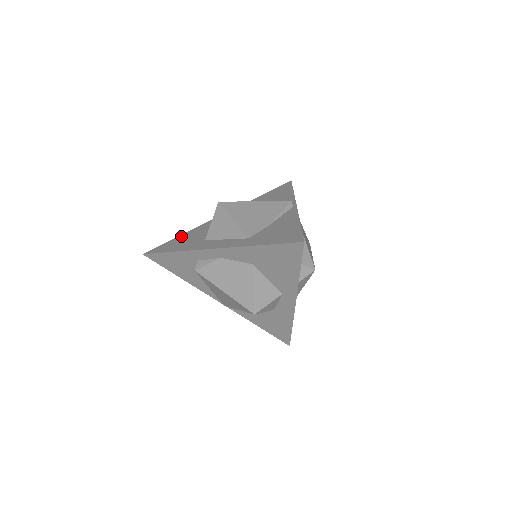
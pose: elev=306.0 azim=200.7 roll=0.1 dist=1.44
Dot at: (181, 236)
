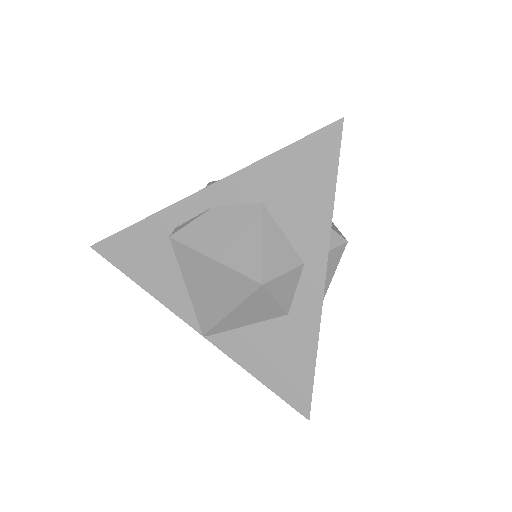
Dot at: occluded
